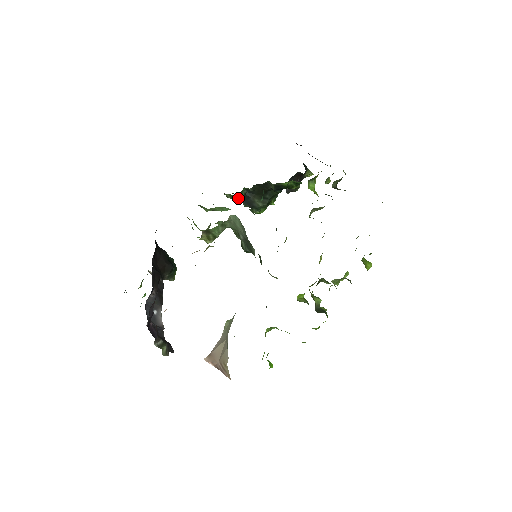
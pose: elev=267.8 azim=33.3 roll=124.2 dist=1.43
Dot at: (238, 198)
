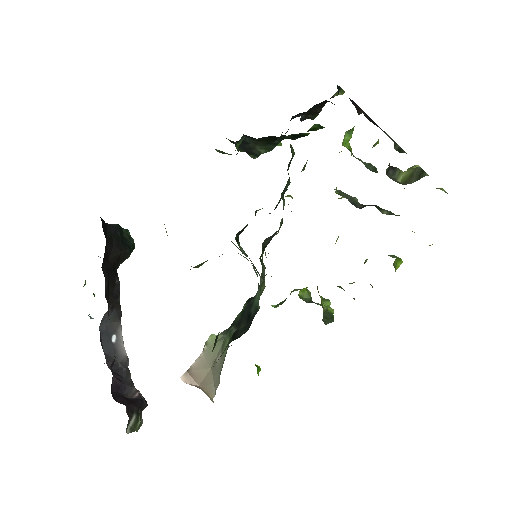
Dot at: (230, 141)
